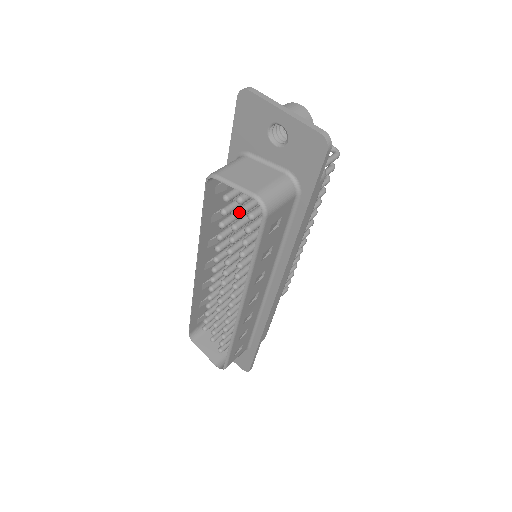
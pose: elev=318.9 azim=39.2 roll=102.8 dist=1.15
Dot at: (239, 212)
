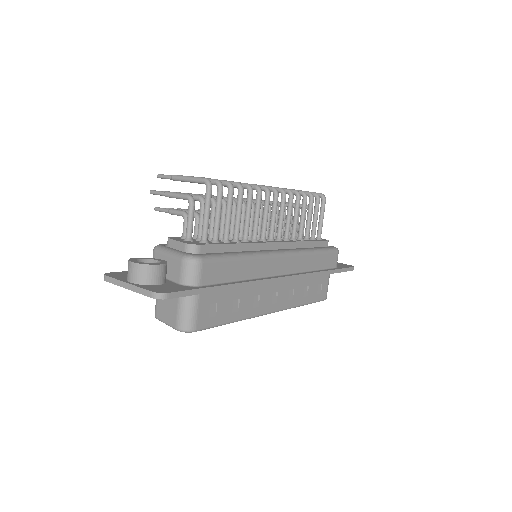
Dot at: occluded
